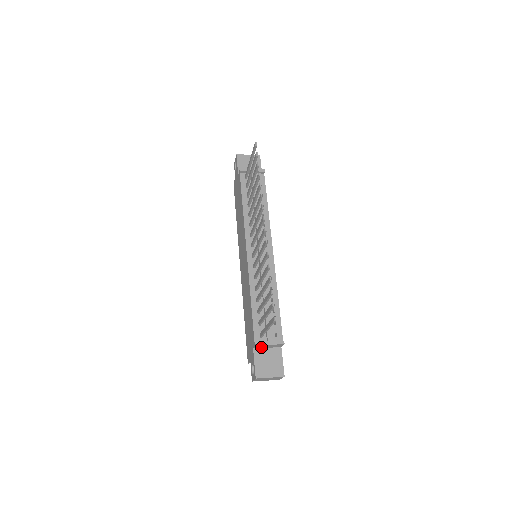
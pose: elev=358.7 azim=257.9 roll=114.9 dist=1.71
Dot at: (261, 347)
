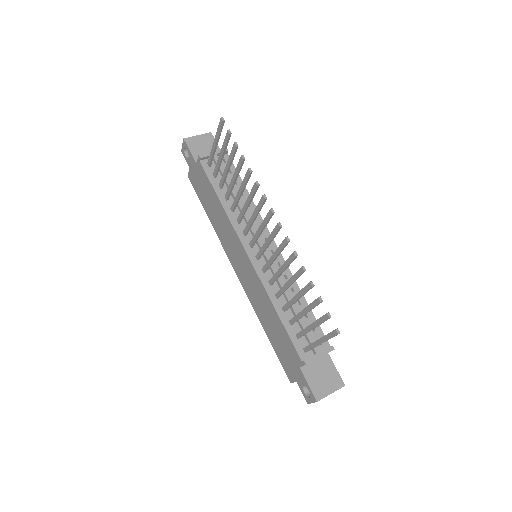
Dot at: (308, 363)
